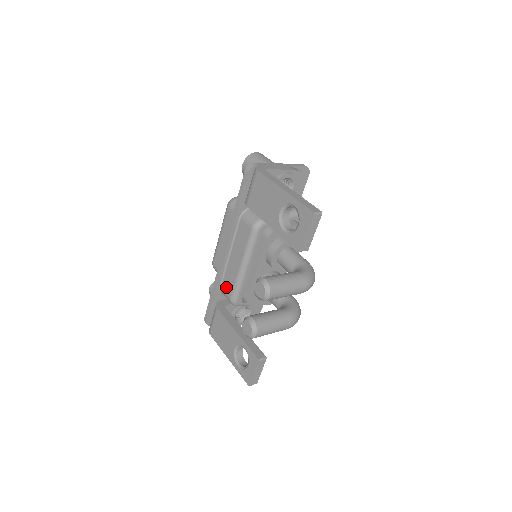
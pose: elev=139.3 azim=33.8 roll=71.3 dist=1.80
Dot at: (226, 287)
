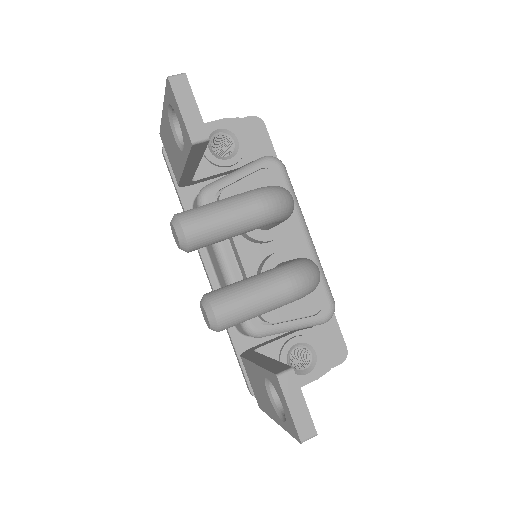
Dot at: occluded
